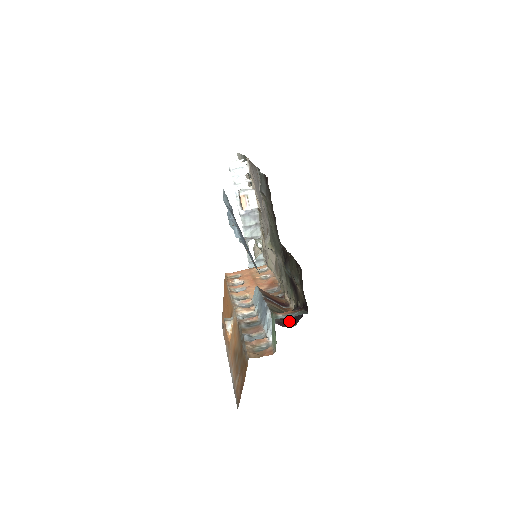
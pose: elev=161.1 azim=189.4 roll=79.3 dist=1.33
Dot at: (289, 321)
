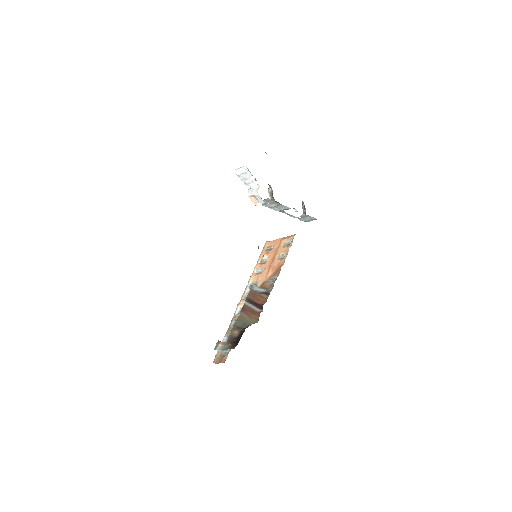
Dot at: (236, 341)
